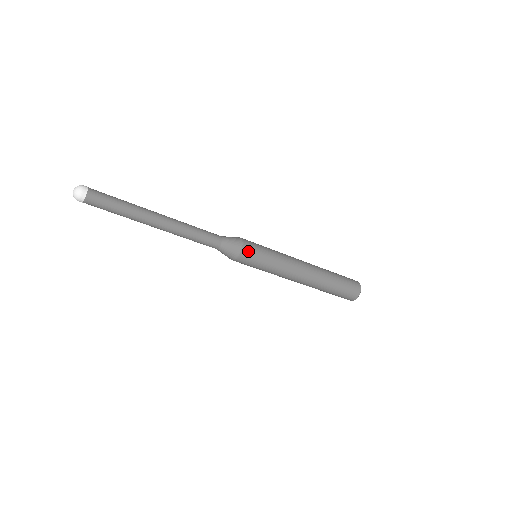
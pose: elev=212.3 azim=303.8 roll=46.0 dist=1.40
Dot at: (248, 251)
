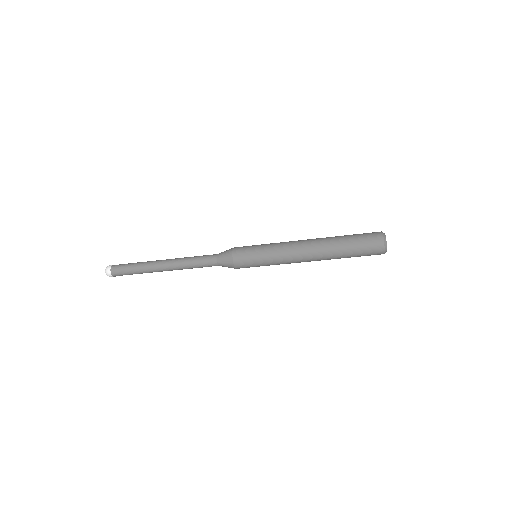
Dot at: (239, 257)
